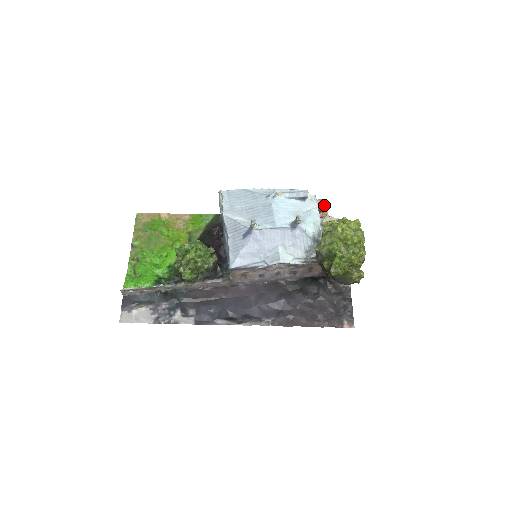
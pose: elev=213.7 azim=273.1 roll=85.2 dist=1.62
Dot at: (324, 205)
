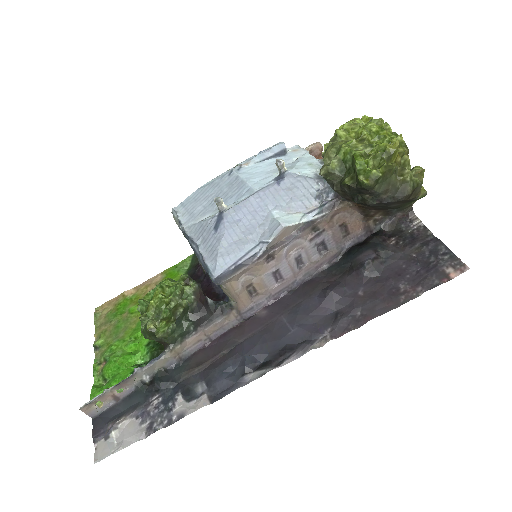
Dot at: (315, 147)
